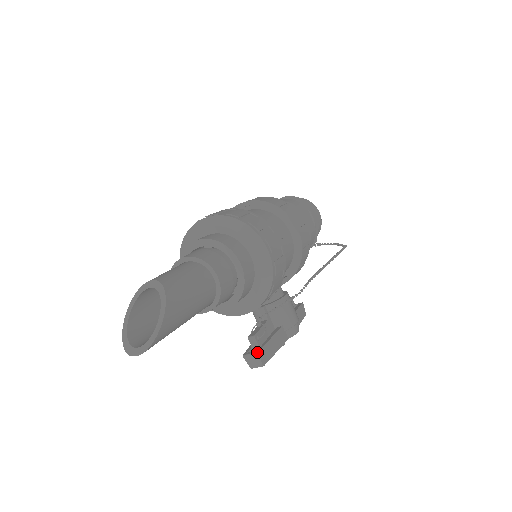
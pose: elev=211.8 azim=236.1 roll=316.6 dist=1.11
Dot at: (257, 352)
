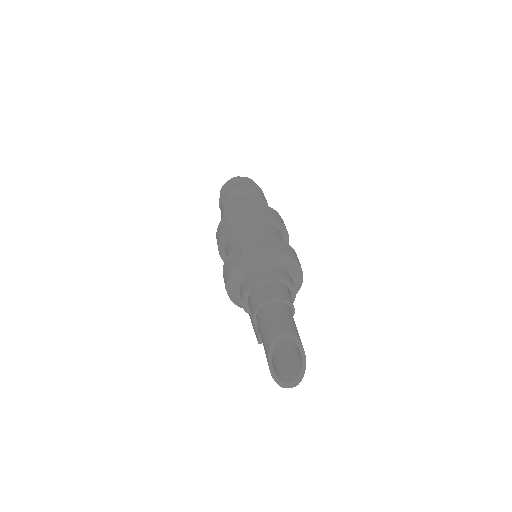
Dot at: occluded
